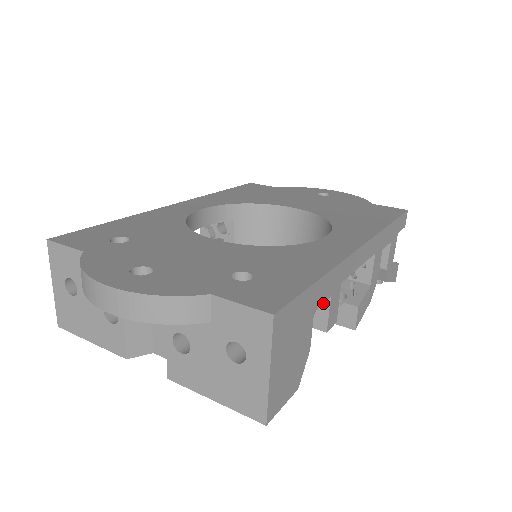
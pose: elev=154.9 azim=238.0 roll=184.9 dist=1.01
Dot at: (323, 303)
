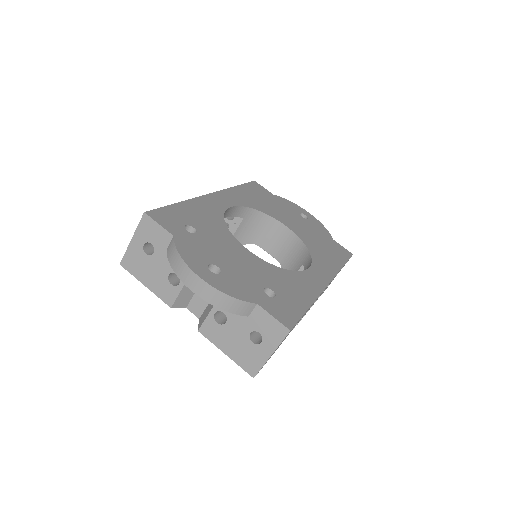
Dot at: occluded
